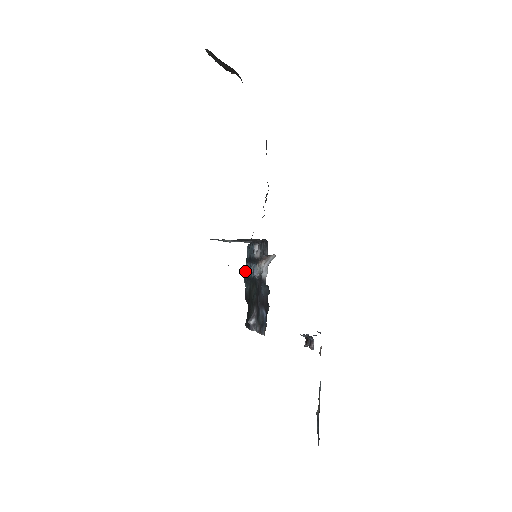
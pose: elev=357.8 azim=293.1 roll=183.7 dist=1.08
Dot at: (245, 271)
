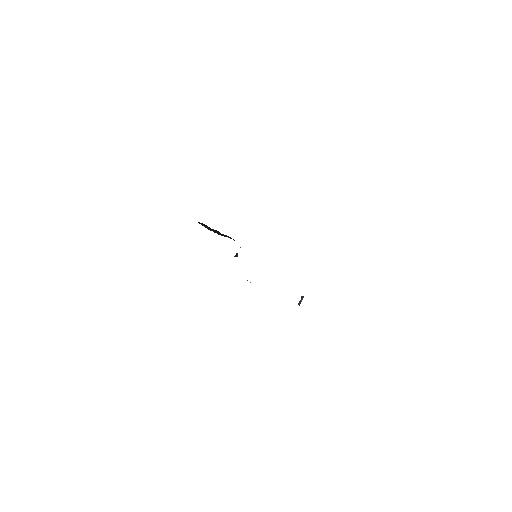
Dot at: occluded
